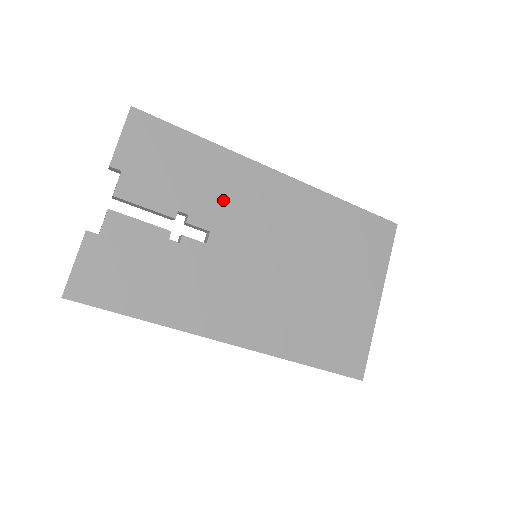
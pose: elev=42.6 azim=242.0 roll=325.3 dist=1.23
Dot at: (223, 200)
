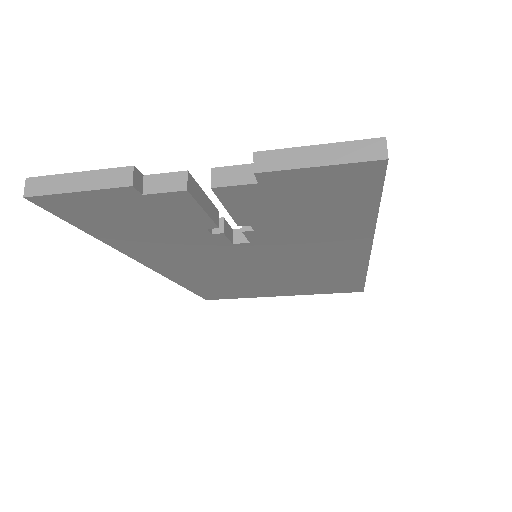
Dot at: (299, 240)
